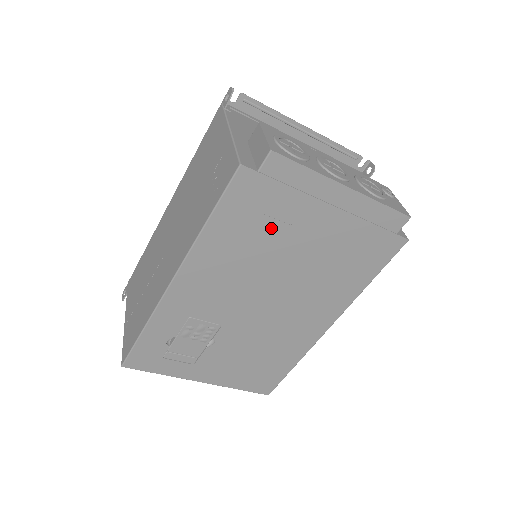
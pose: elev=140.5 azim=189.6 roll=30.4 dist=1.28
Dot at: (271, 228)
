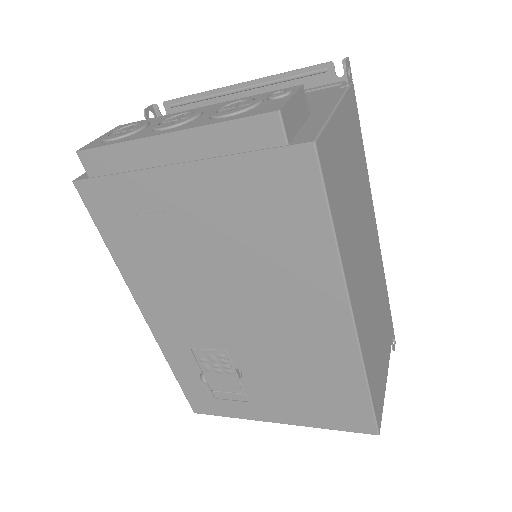
Dot at: (154, 225)
